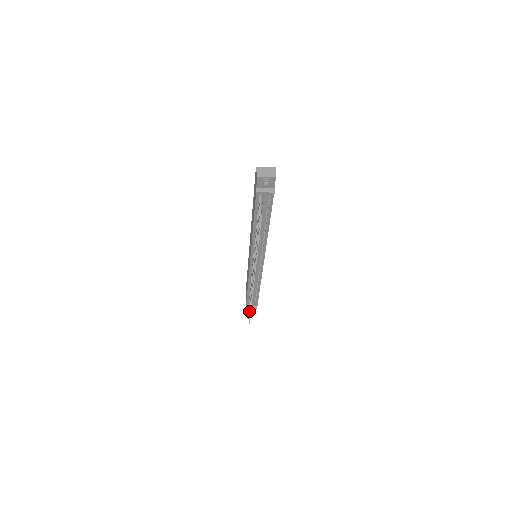
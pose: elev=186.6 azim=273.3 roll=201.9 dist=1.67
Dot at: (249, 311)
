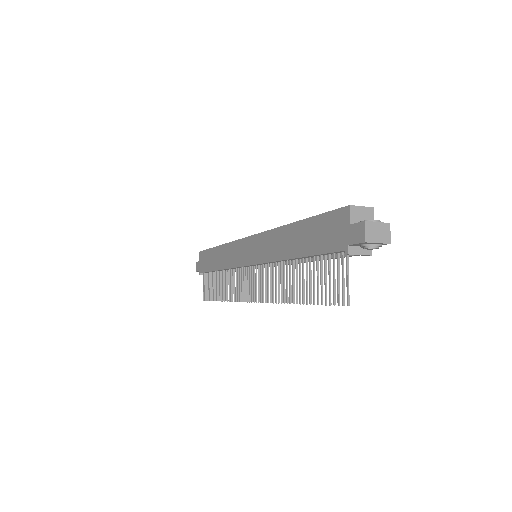
Dot at: (212, 292)
